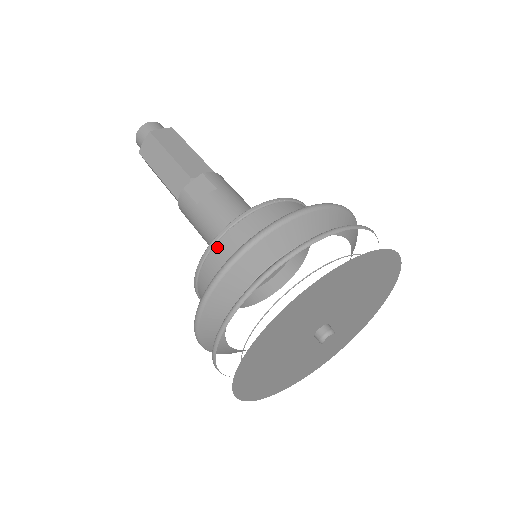
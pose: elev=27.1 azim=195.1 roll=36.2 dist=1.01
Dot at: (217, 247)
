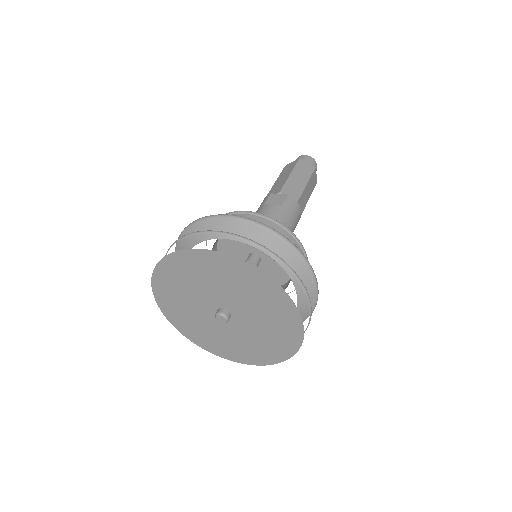
Dot at: occluded
